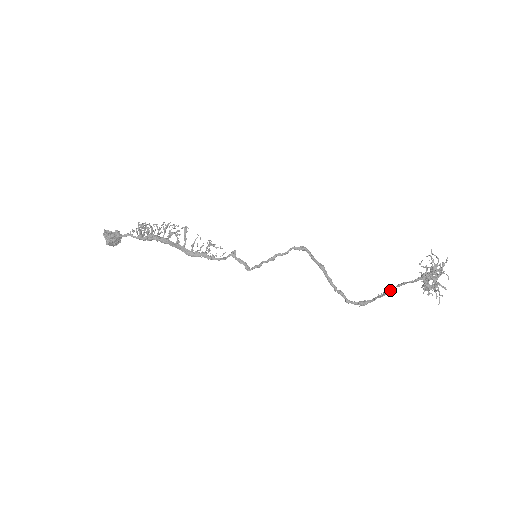
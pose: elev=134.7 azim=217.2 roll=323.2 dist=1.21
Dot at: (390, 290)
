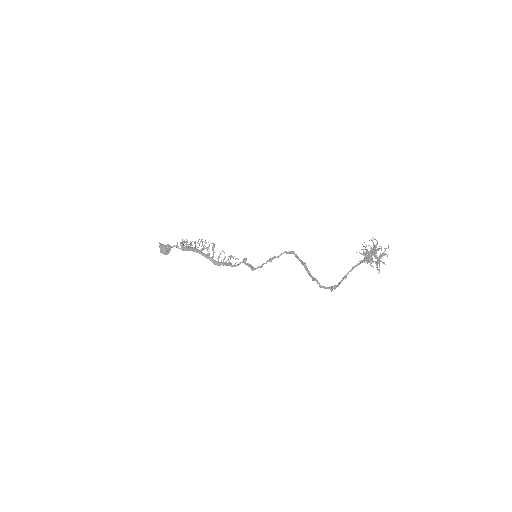
Dot at: (348, 272)
